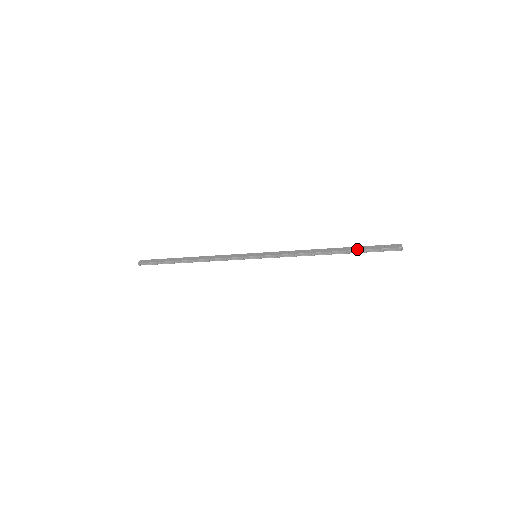
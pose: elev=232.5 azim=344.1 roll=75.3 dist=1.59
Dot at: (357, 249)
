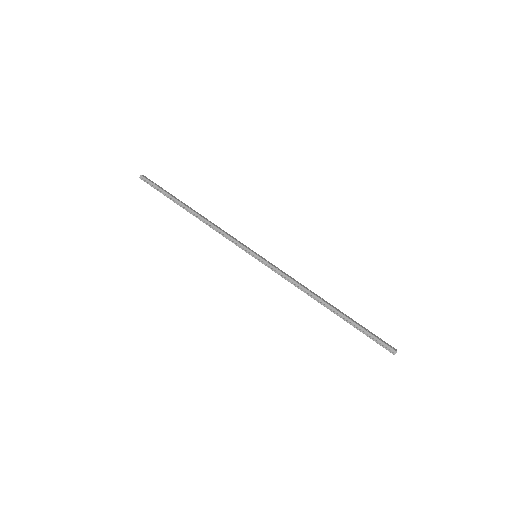
Dot at: (355, 321)
